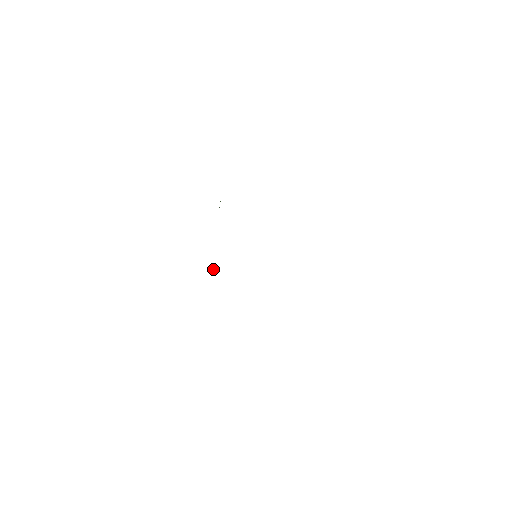
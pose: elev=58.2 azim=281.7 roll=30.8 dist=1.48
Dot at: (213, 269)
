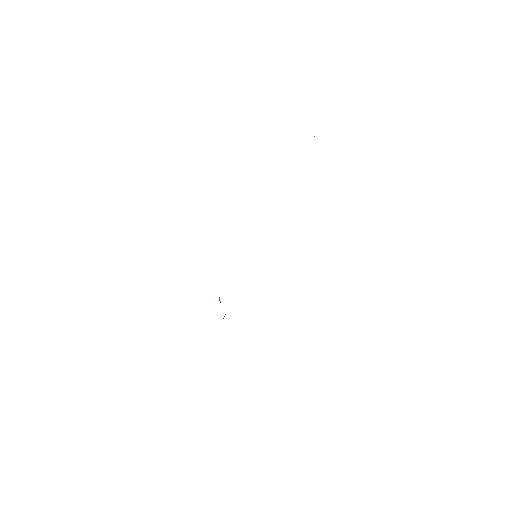
Dot at: (219, 300)
